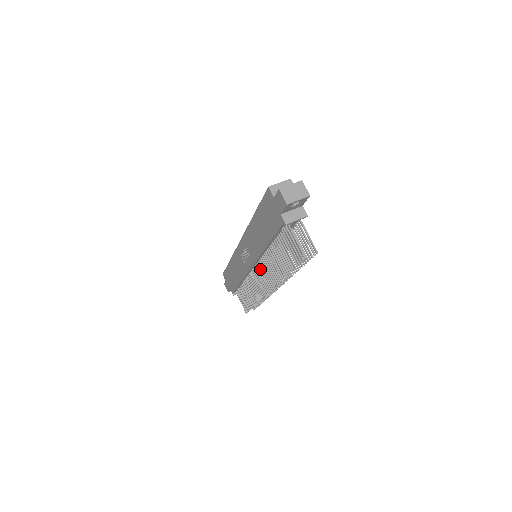
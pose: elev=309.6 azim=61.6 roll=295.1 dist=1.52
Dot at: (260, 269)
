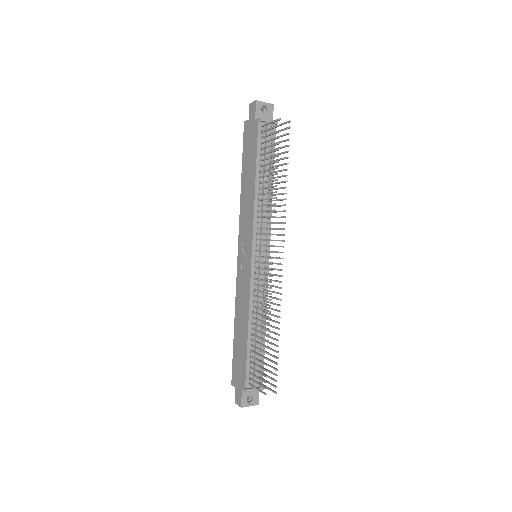
Dot at: (260, 245)
